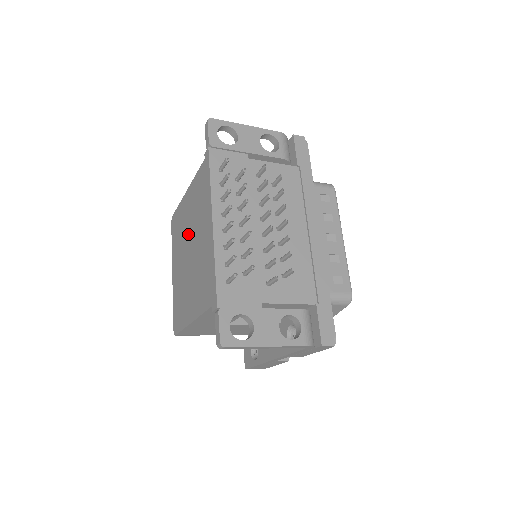
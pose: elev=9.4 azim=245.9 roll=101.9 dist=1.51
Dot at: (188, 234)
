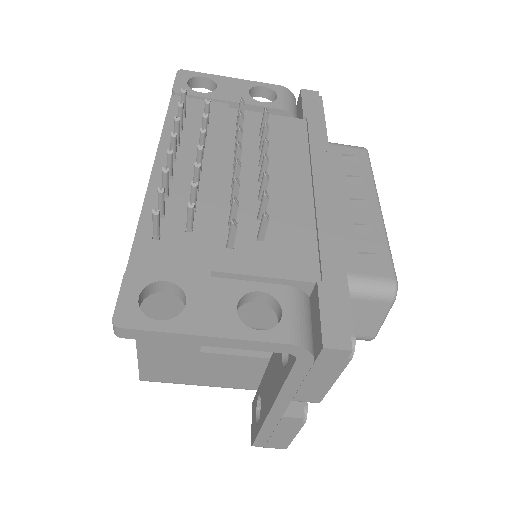
Dot at: occluded
